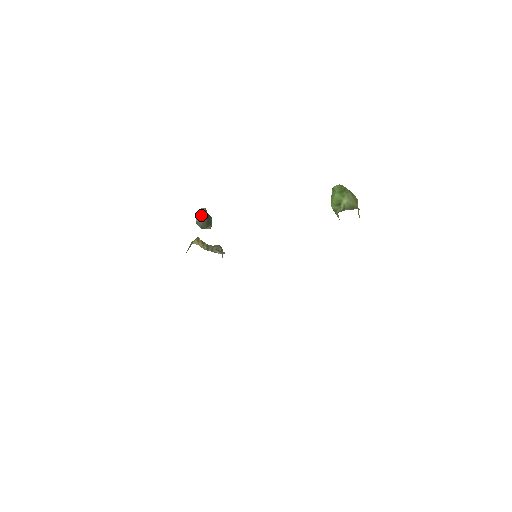
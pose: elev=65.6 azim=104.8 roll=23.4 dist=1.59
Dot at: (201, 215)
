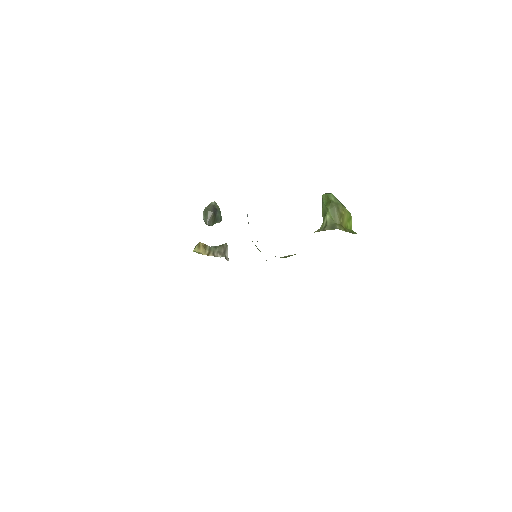
Dot at: (207, 214)
